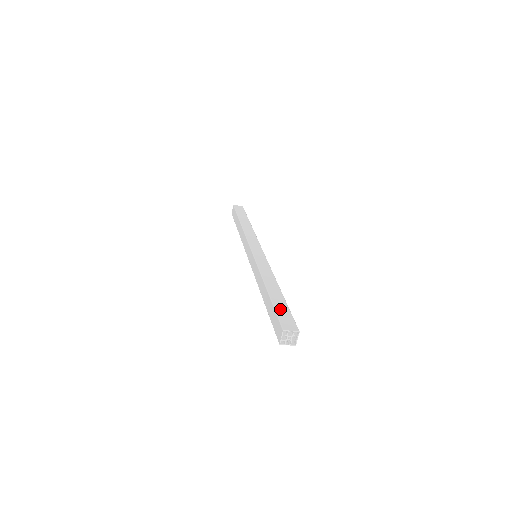
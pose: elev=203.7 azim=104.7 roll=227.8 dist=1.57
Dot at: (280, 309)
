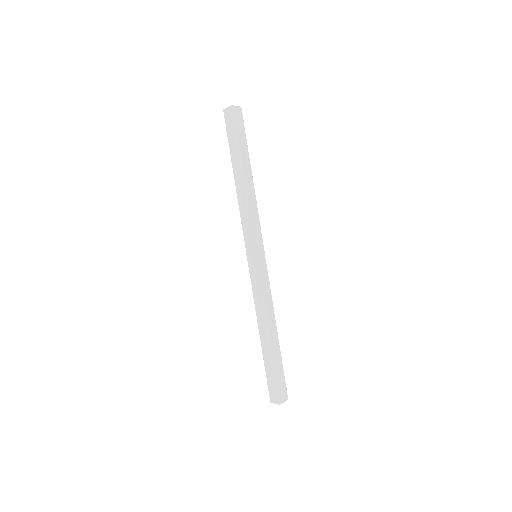
Dot at: (278, 373)
